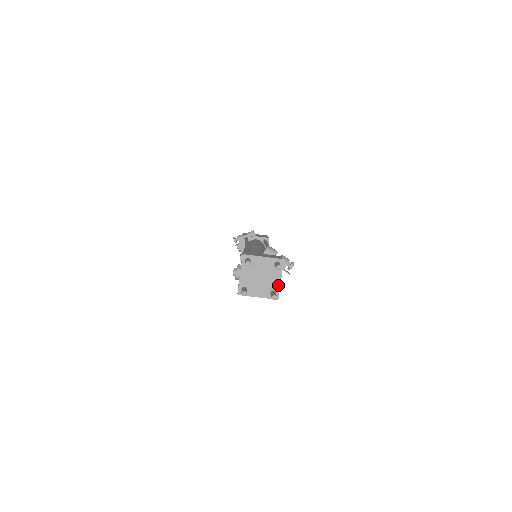
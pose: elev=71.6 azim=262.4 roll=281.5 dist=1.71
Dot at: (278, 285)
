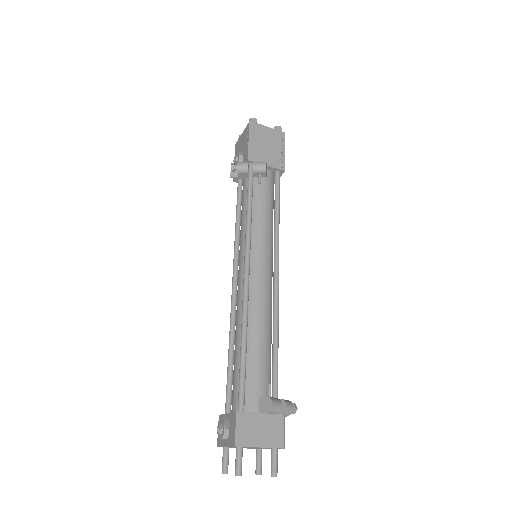
Dot at: occluded
